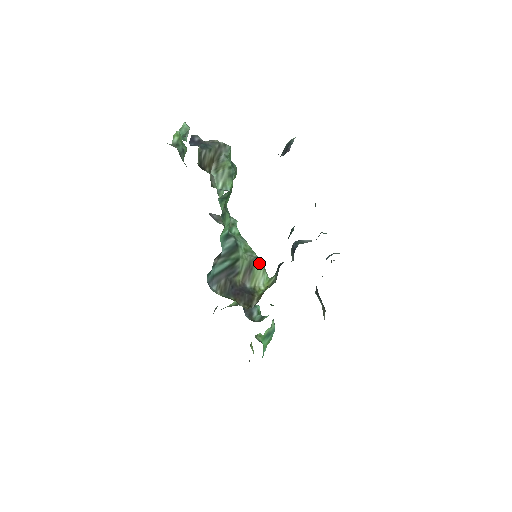
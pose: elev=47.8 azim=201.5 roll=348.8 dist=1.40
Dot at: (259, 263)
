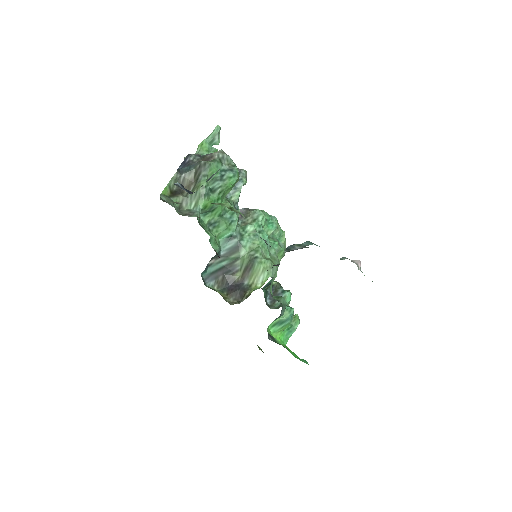
Dot at: (258, 263)
